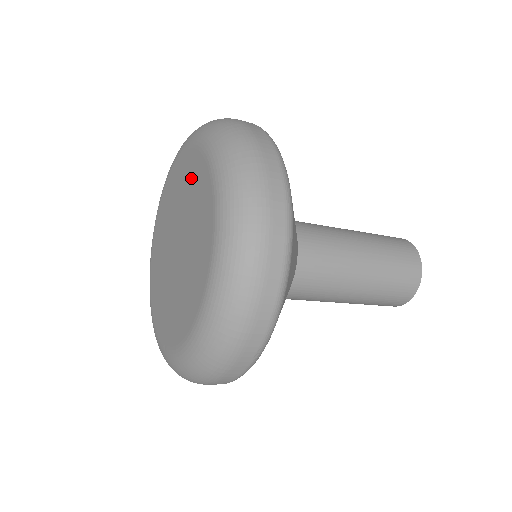
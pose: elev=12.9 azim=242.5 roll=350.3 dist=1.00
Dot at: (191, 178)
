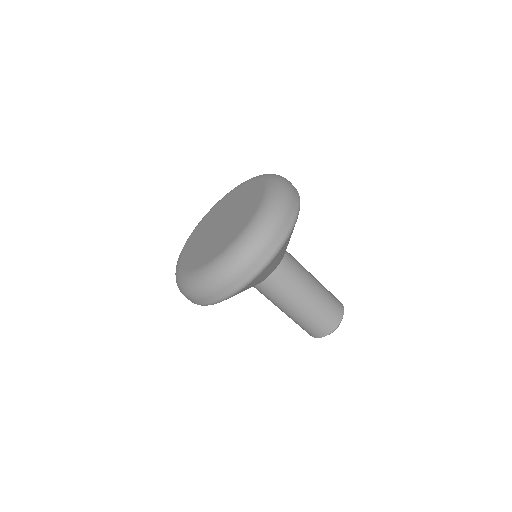
Dot at: (218, 208)
